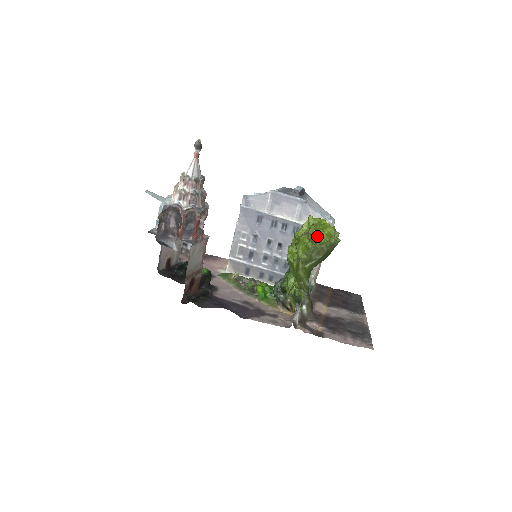
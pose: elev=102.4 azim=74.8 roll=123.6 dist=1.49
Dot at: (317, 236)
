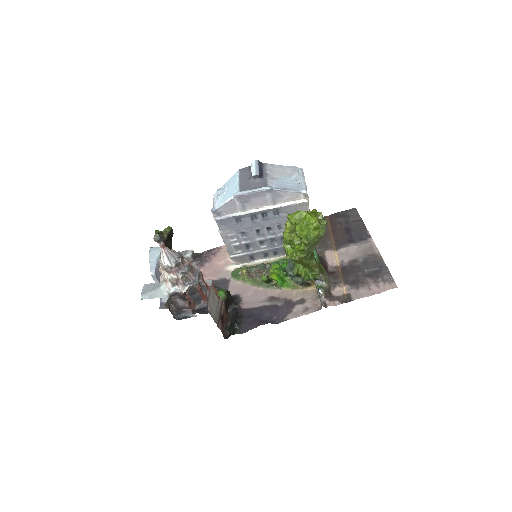
Dot at: (307, 238)
